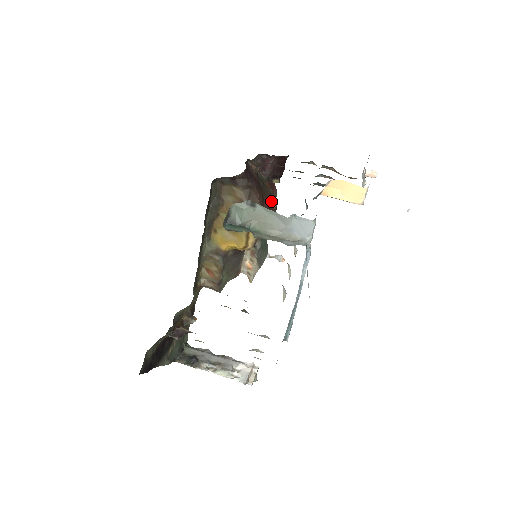
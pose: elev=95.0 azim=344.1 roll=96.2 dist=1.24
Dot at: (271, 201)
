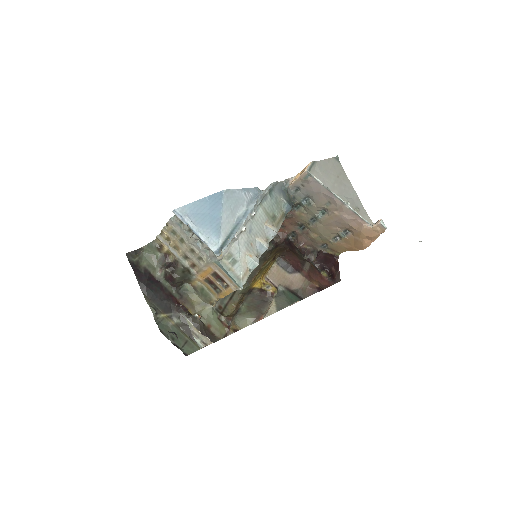
Dot at: (305, 267)
